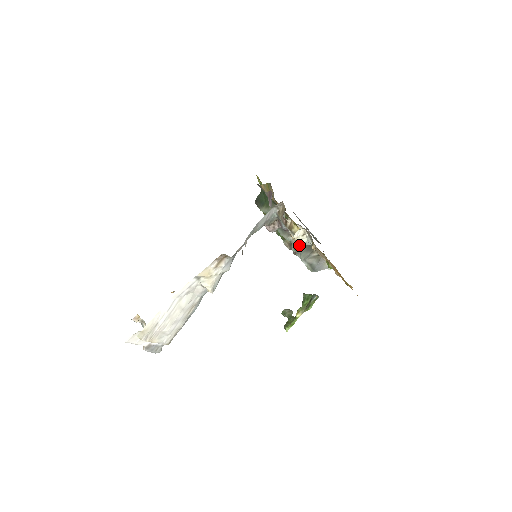
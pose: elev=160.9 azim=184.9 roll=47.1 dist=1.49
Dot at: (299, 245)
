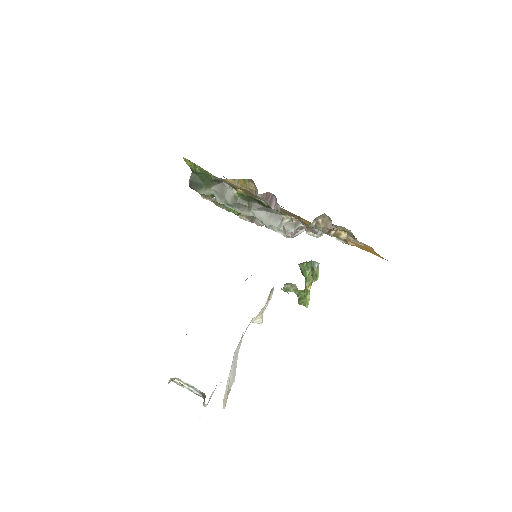
Dot at: (265, 217)
